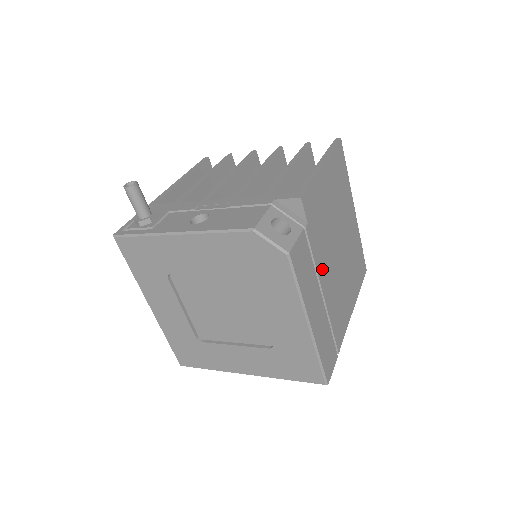
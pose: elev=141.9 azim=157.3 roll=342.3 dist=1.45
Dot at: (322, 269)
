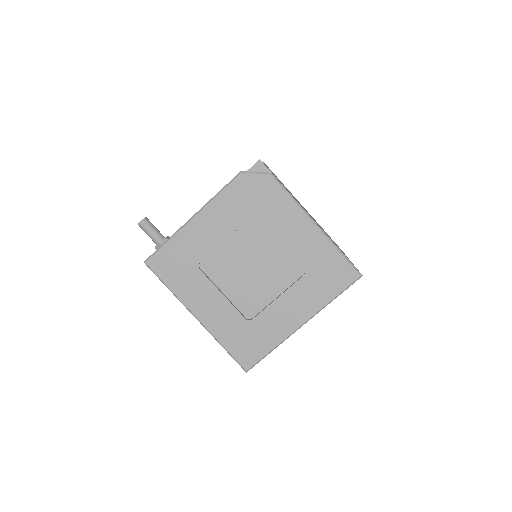
Dot at: occluded
